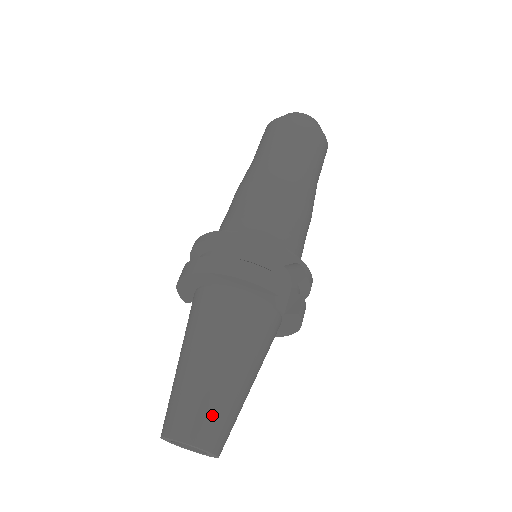
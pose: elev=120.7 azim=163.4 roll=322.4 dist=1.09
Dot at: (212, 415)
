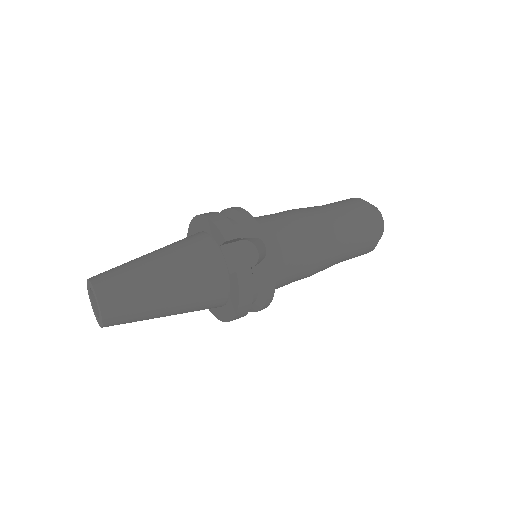
Dot at: (120, 279)
